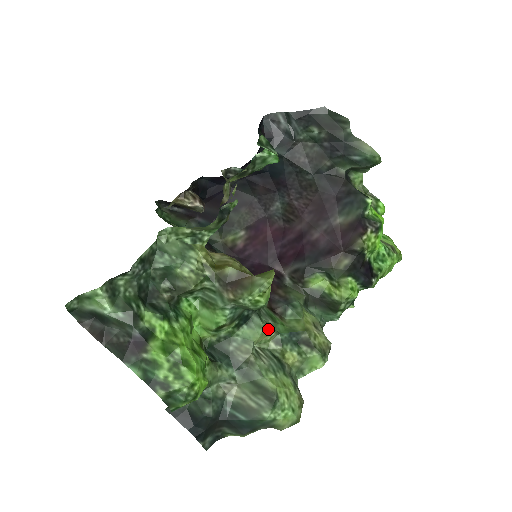
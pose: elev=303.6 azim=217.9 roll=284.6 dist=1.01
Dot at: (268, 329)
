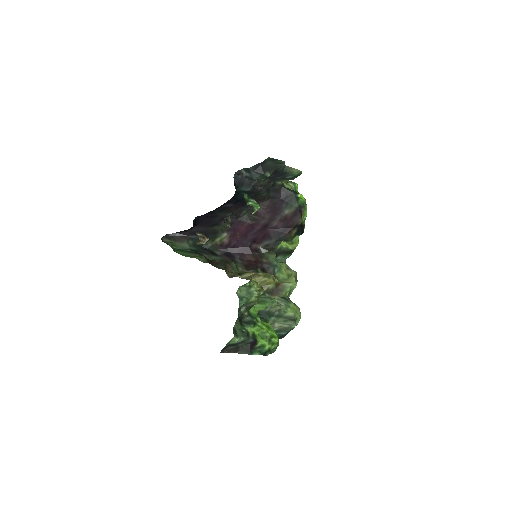
Dot at: occluded
